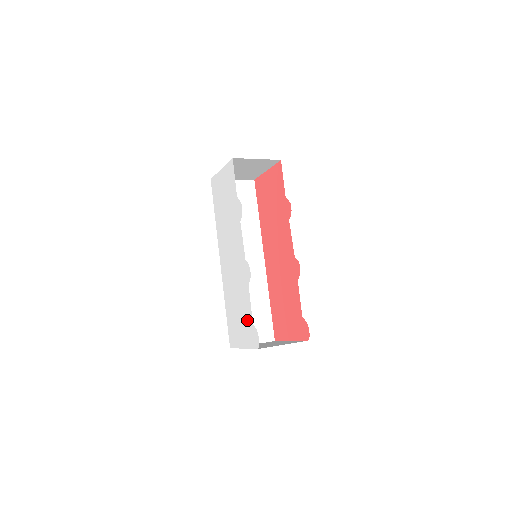
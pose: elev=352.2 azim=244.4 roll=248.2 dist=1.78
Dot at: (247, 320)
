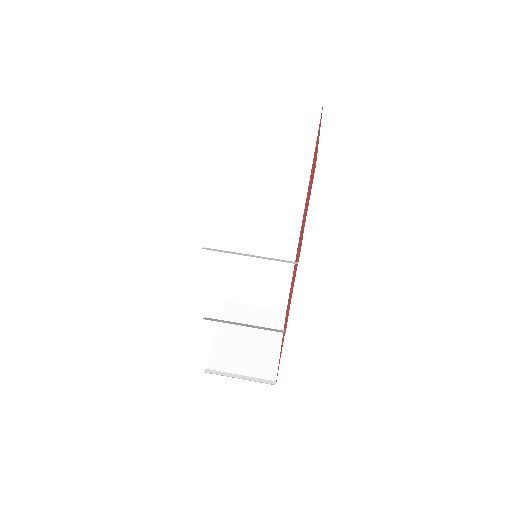
Dot at: occluded
